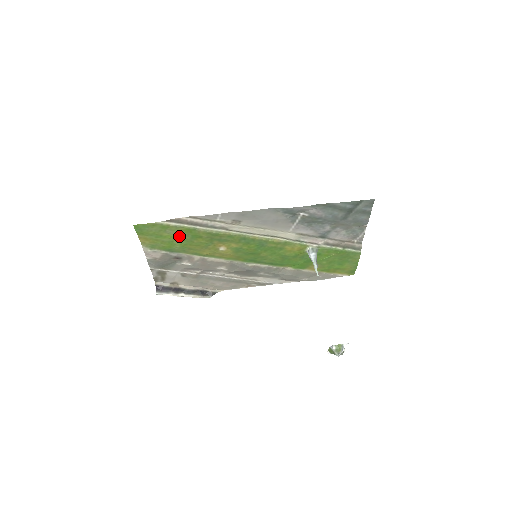
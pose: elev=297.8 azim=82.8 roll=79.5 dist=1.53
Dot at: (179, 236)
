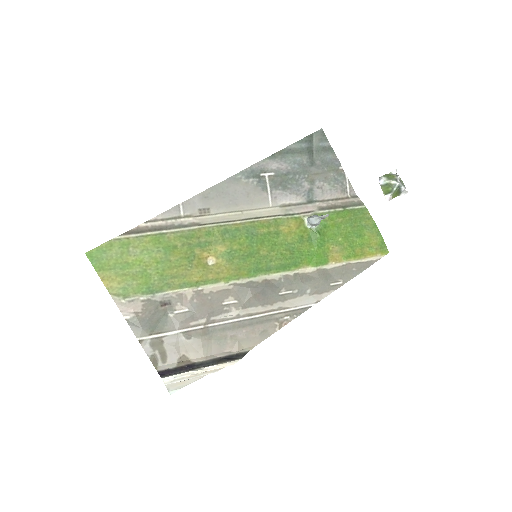
Dot at: (149, 257)
